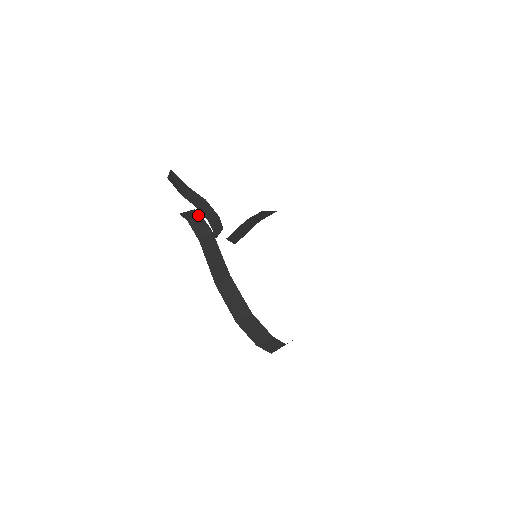
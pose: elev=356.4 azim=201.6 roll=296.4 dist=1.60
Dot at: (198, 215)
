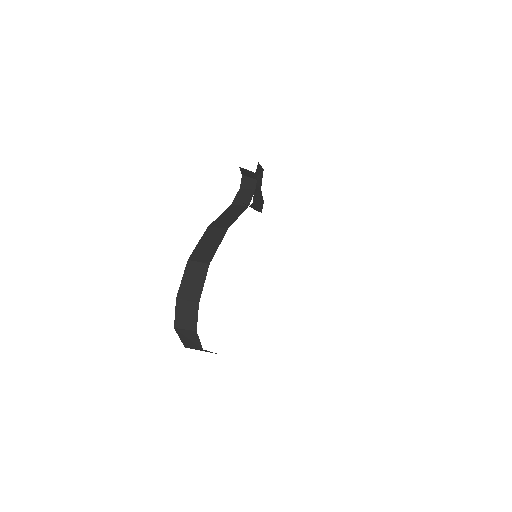
Dot at: (253, 188)
